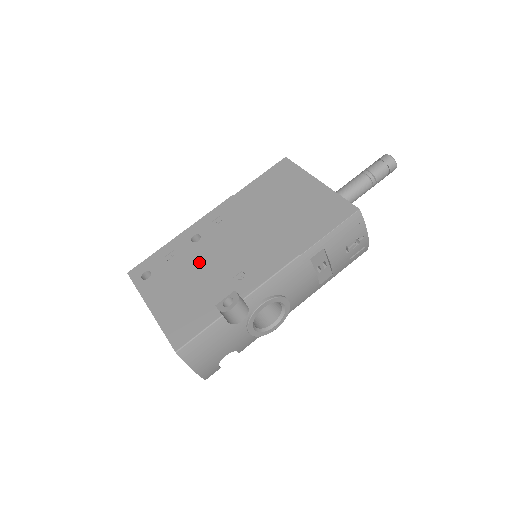
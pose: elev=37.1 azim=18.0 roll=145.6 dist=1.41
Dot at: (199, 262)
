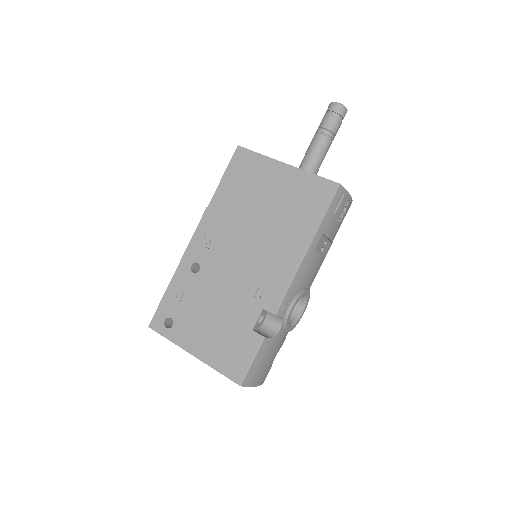
Dot at: (213, 292)
